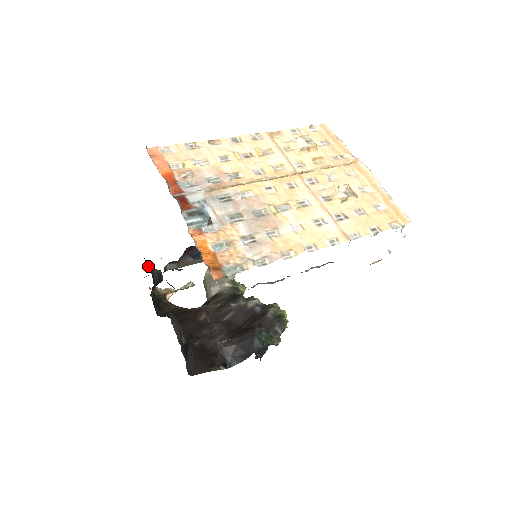
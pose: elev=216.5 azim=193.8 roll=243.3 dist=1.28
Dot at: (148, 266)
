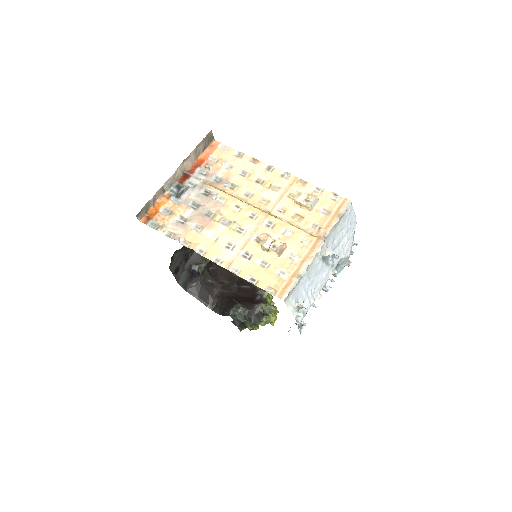
Dot at: occluded
